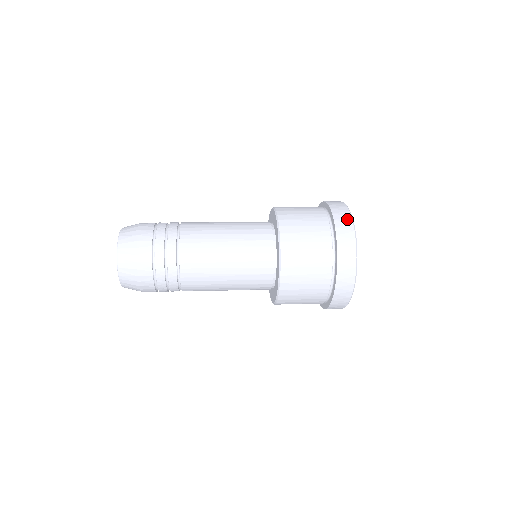
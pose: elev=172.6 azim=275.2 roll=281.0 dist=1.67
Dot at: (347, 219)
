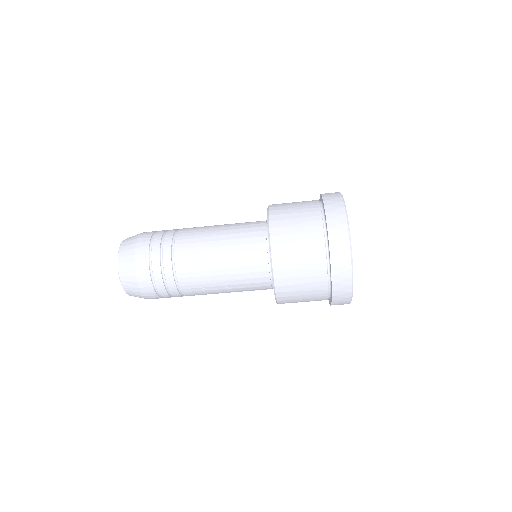
Dot at: occluded
